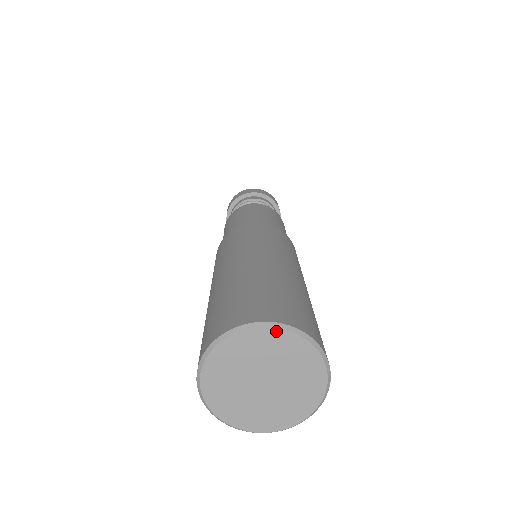
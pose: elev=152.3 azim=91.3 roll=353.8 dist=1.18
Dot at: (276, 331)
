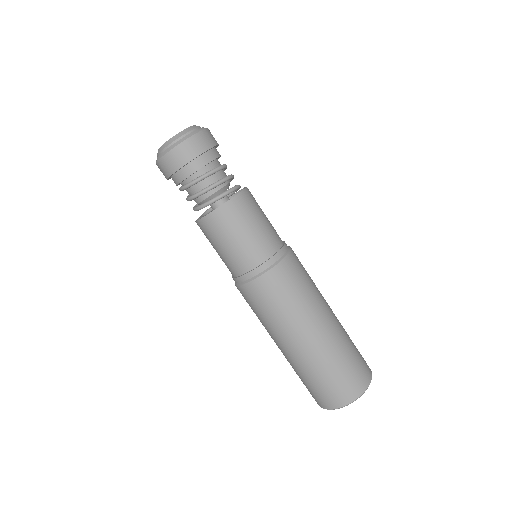
Dot at: (369, 384)
